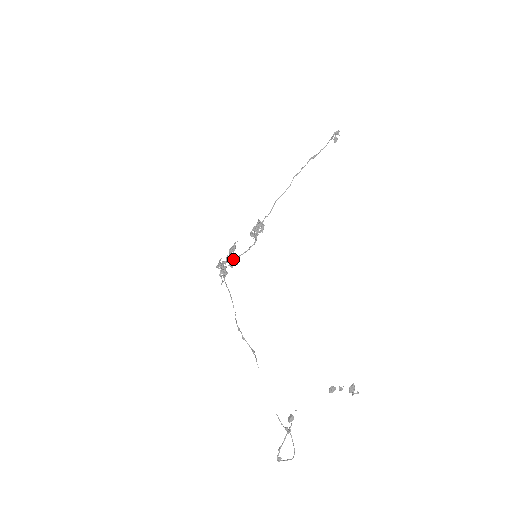
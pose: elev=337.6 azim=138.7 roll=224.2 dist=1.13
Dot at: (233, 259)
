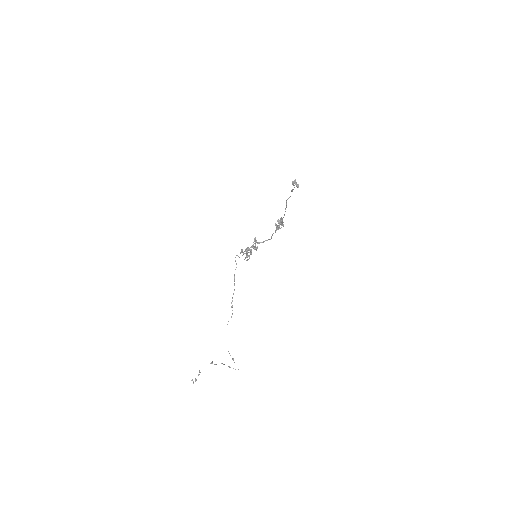
Dot at: (253, 248)
